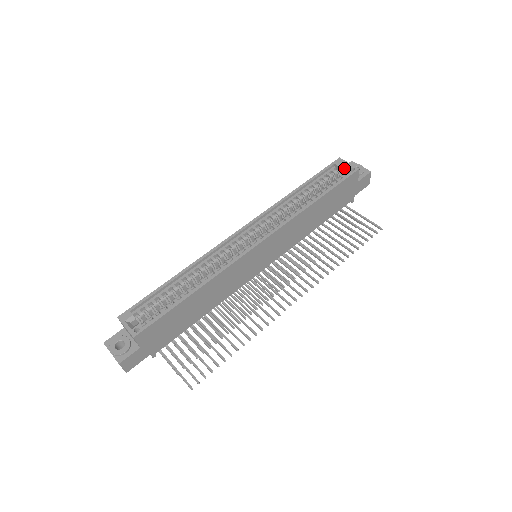
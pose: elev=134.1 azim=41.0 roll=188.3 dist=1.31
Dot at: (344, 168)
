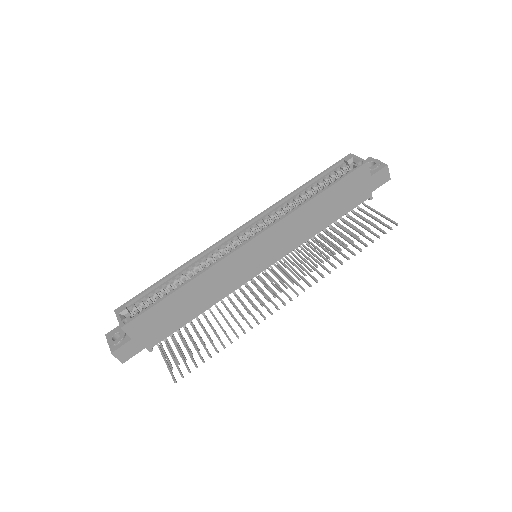
Dot at: (354, 163)
